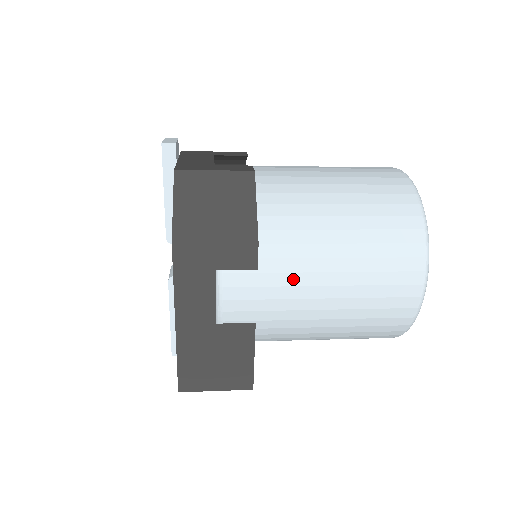
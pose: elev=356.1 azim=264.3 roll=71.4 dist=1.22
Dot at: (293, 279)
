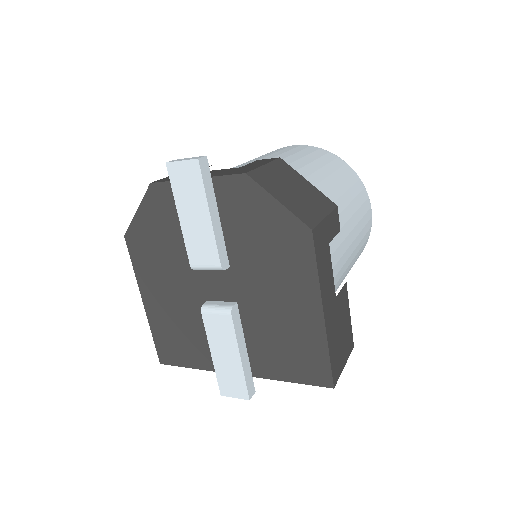
Dot at: (343, 233)
